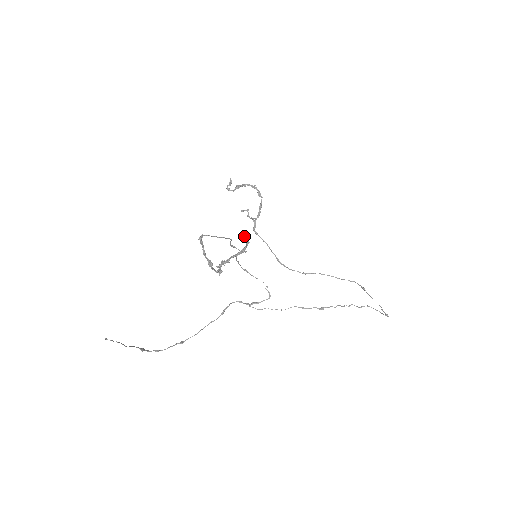
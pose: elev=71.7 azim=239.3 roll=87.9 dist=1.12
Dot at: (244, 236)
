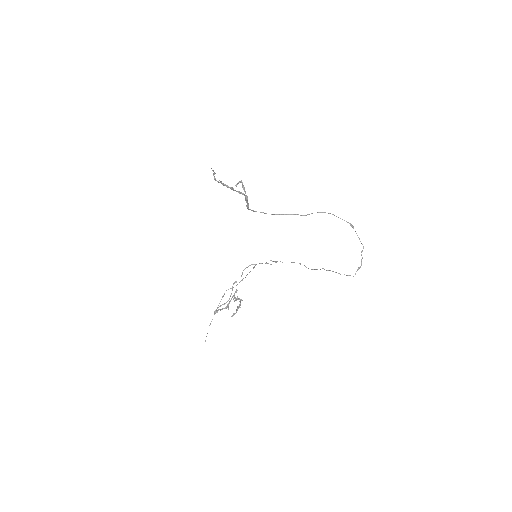
Dot at: occluded
